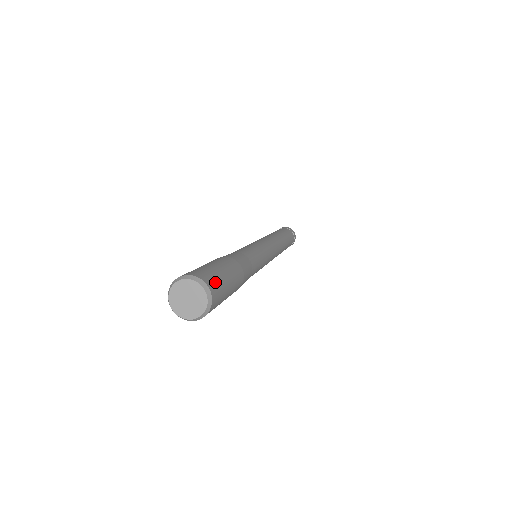
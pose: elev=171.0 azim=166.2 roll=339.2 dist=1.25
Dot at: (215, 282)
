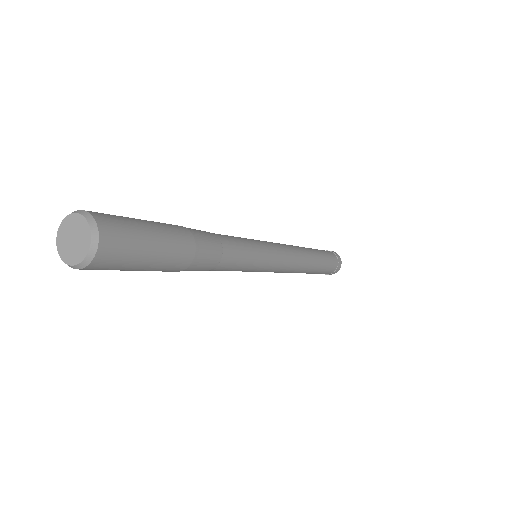
Dot at: (107, 215)
